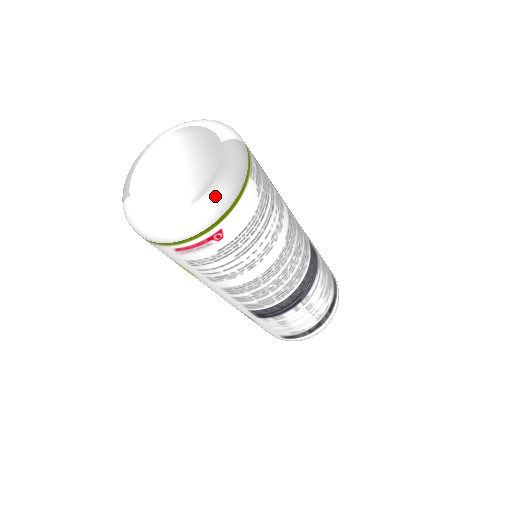
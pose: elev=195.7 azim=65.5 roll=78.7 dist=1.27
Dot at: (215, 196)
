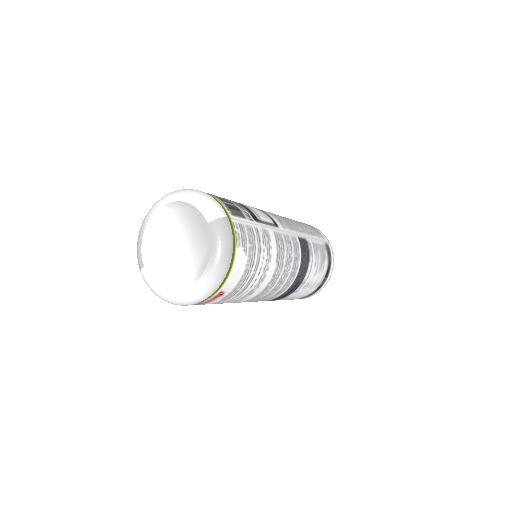
Dot at: (211, 275)
